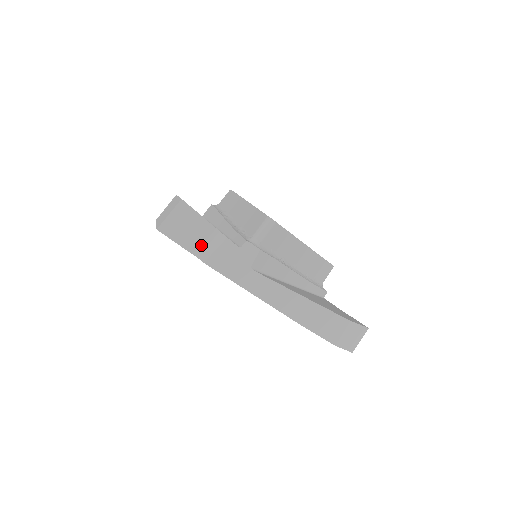
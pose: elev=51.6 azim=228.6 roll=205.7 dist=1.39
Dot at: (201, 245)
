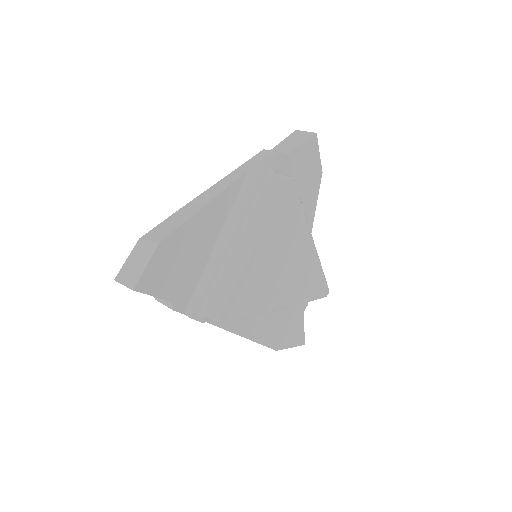
Dot at: occluded
